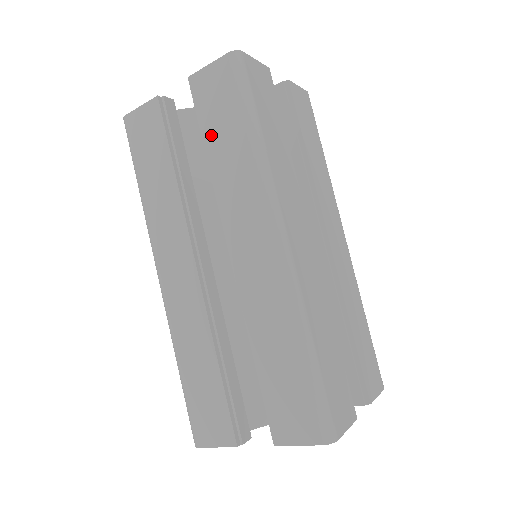
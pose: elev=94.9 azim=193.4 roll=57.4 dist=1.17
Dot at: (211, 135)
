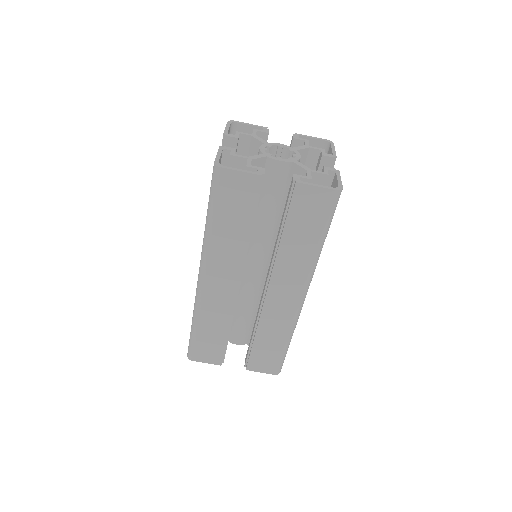
Dot at: (293, 228)
